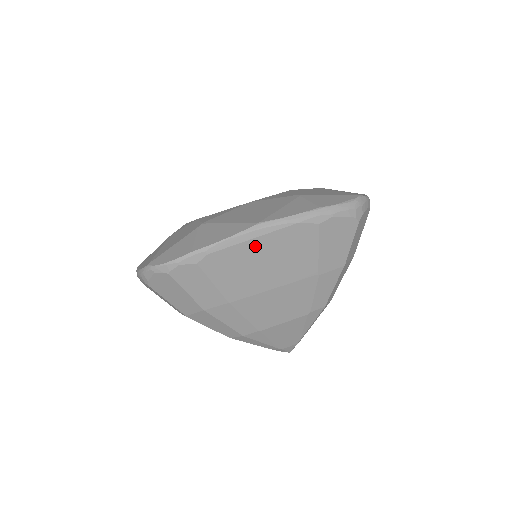
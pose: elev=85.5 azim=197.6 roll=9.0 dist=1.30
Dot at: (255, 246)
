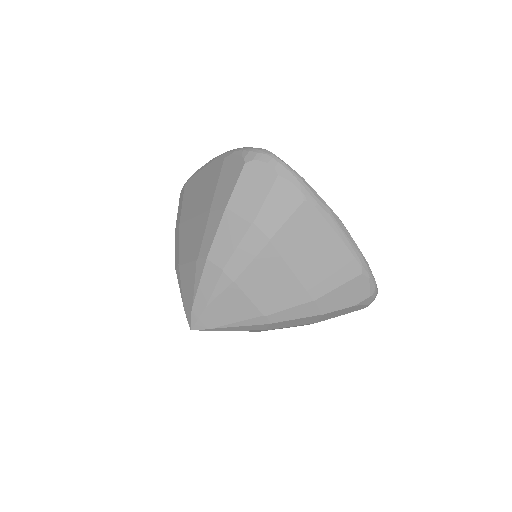
Dot at: (201, 175)
